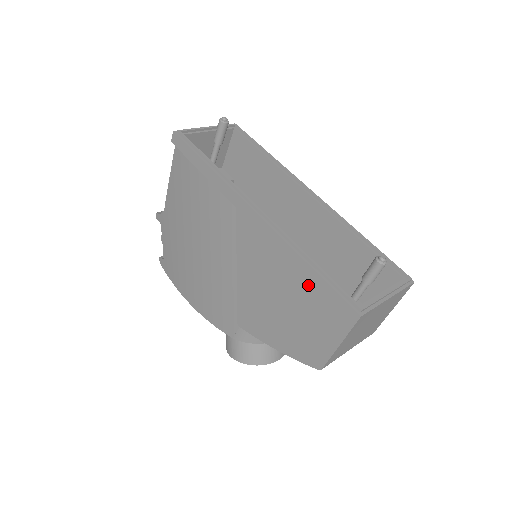
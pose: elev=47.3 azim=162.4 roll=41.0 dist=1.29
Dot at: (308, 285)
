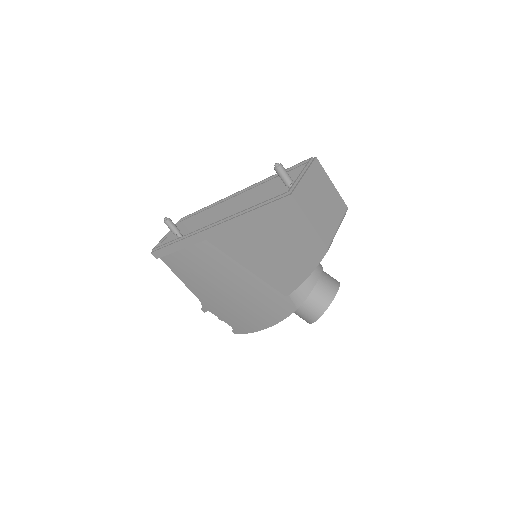
Dot at: (265, 220)
